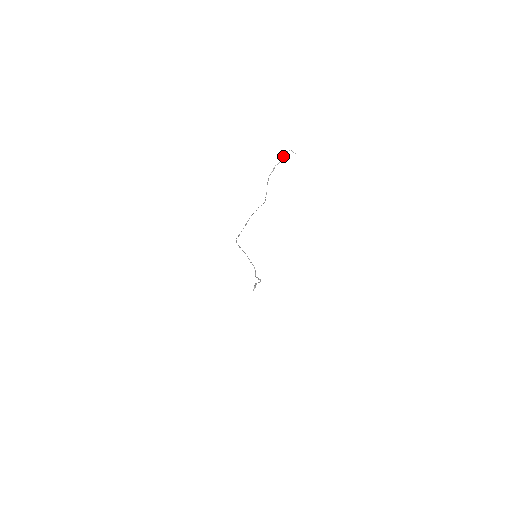
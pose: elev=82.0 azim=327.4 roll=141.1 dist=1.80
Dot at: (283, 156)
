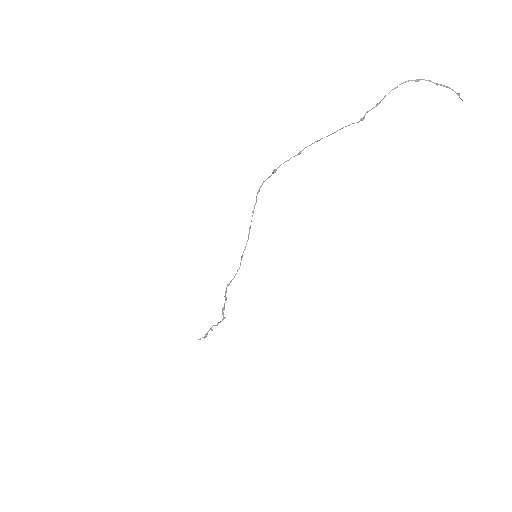
Dot at: occluded
